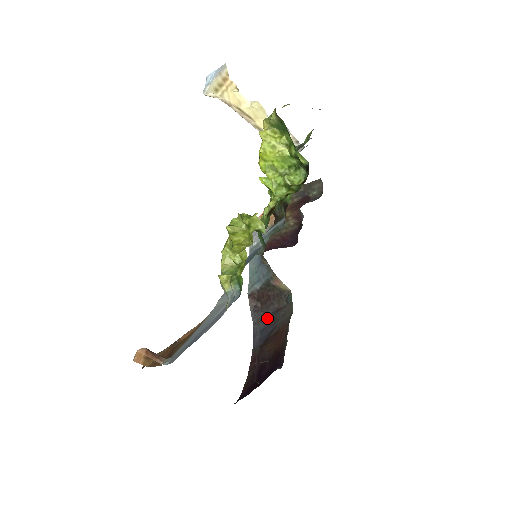
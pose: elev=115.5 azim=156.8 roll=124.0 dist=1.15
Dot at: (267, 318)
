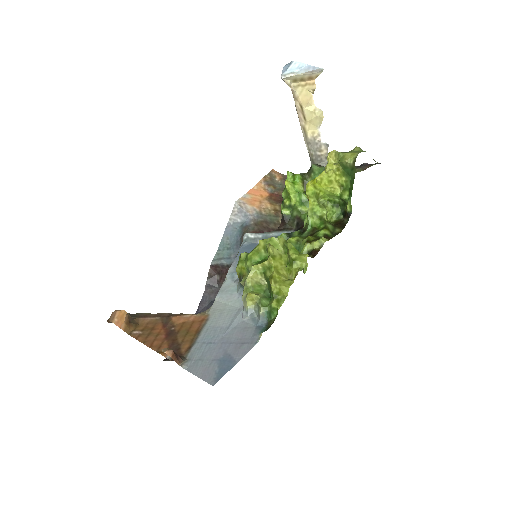
Dot at: occluded
